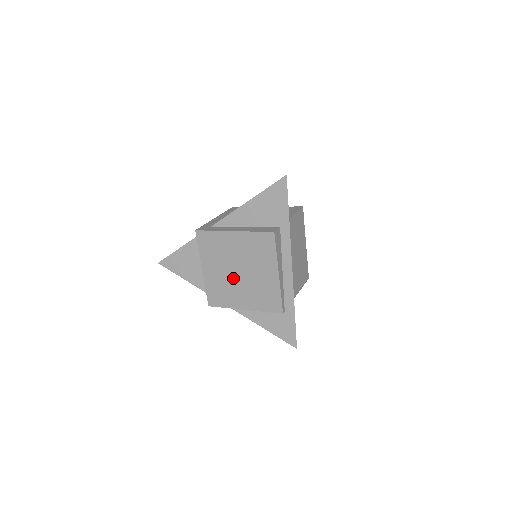
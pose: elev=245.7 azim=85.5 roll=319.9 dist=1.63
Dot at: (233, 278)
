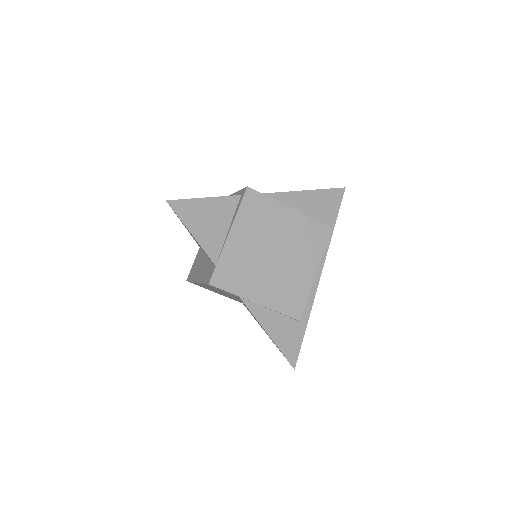
Dot at: (263, 259)
